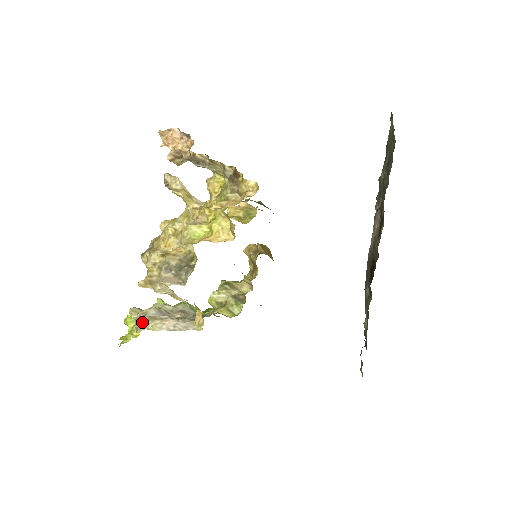
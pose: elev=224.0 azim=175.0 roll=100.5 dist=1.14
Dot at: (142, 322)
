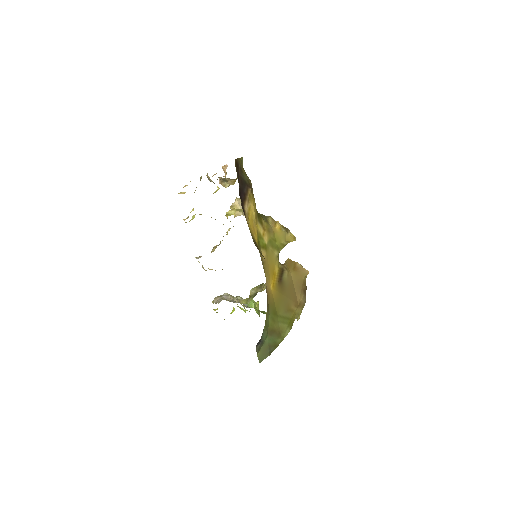
Dot at: occluded
